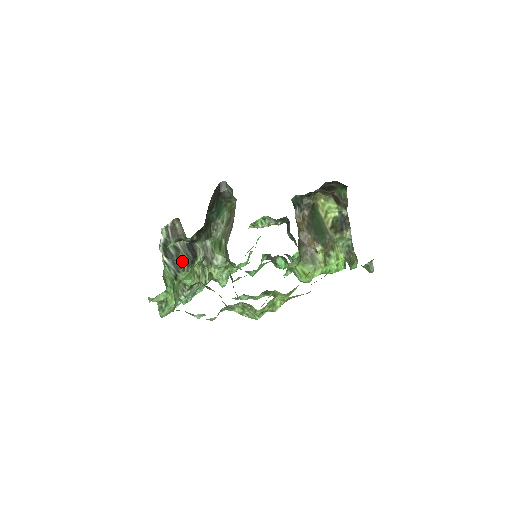
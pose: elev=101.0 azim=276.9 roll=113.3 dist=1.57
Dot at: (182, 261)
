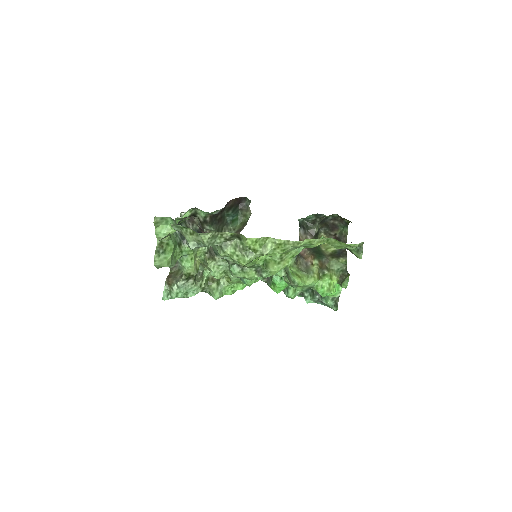
Dot at: occluded
